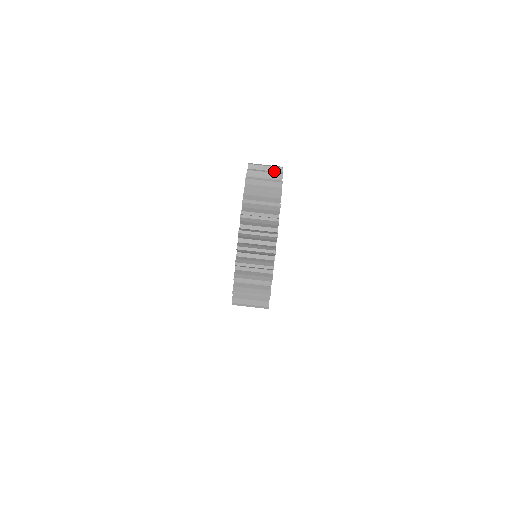
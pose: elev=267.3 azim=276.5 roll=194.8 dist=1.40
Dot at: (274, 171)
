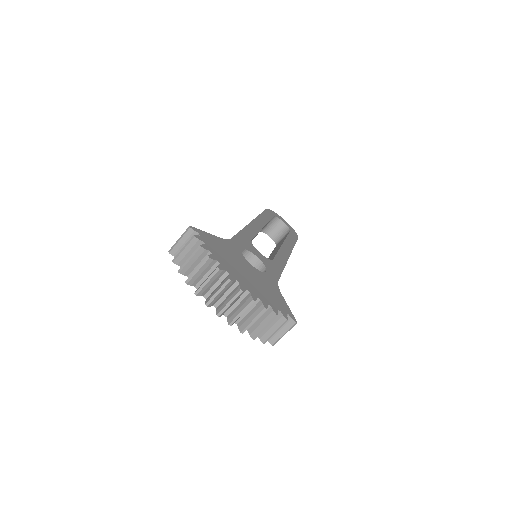
Dot at: (188, 236)
